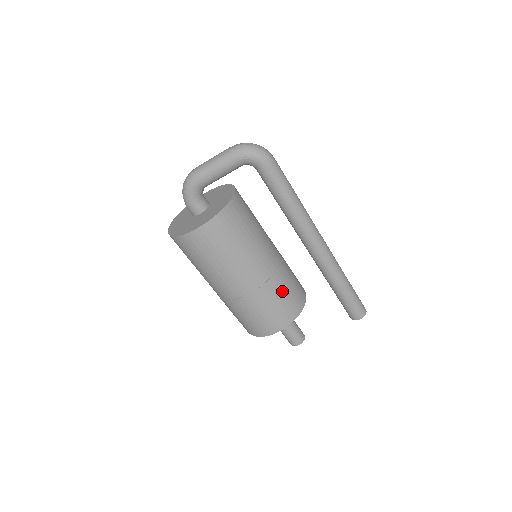
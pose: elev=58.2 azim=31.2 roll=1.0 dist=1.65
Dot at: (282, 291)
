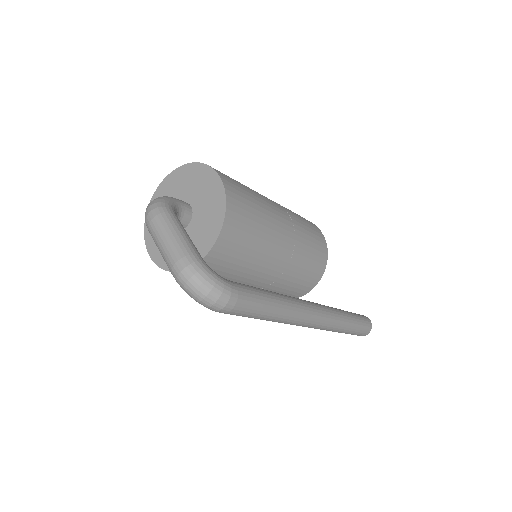
Dot at: occluded
